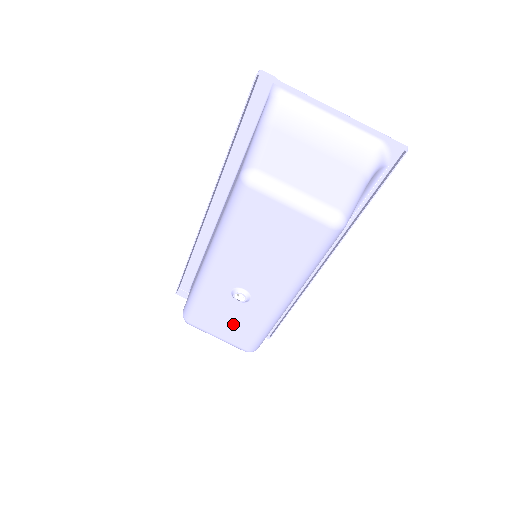
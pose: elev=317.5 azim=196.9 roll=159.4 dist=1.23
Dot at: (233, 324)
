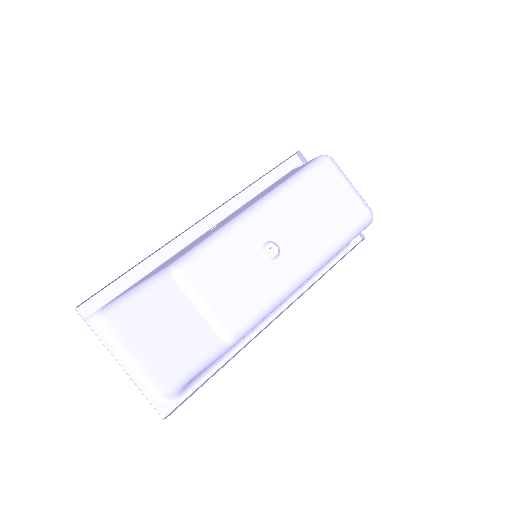
Dot at: (239, 287)
